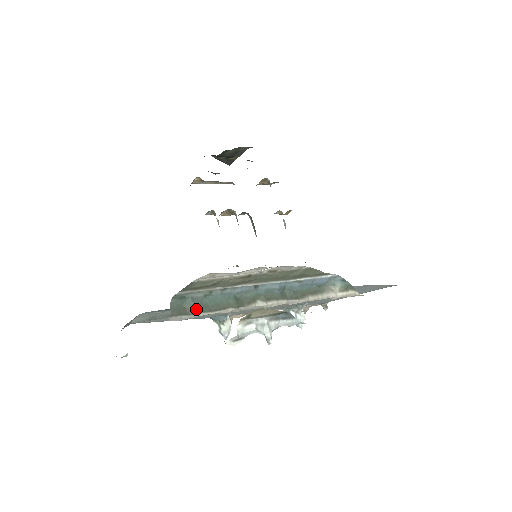
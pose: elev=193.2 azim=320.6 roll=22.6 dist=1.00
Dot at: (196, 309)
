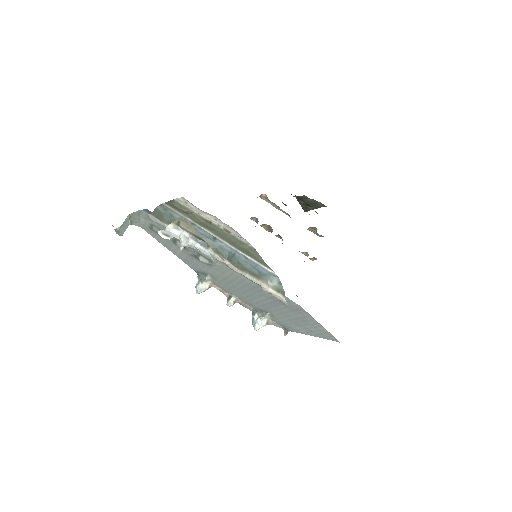
Dot at: (168, 221)
